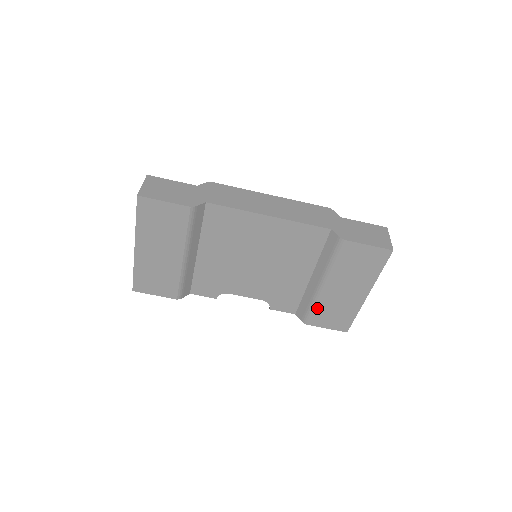
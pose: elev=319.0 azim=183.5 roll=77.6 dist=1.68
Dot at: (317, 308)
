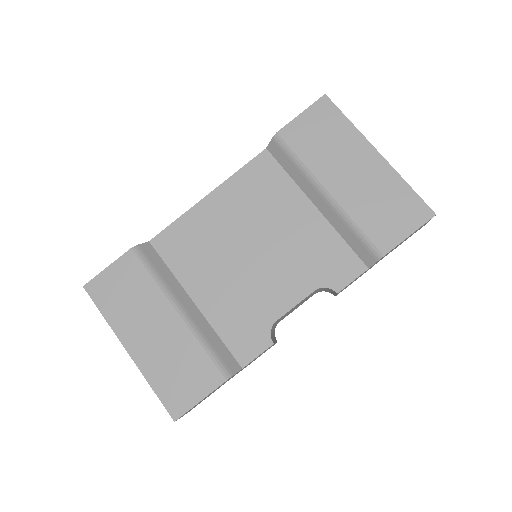
Dot at: (362, 223)
